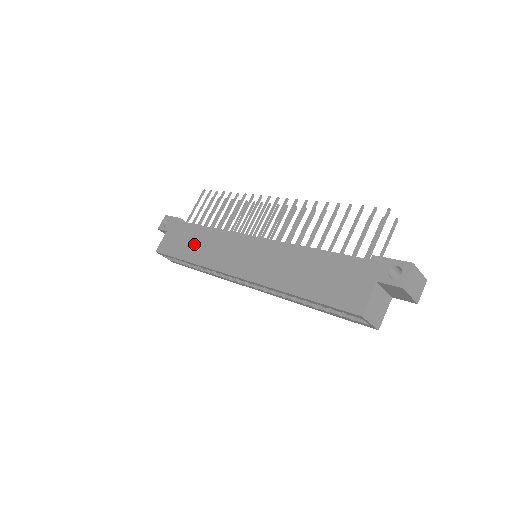
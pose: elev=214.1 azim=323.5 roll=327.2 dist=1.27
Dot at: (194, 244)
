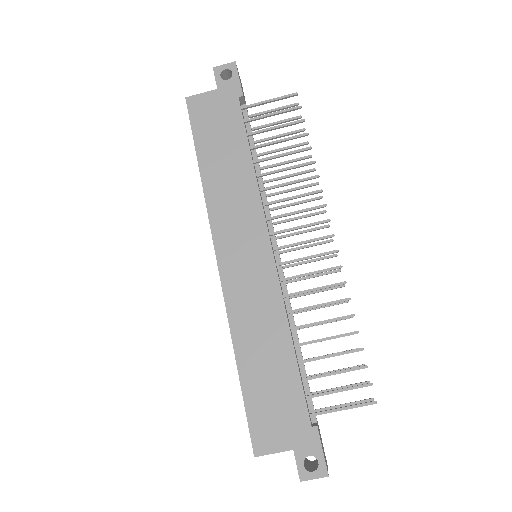
Dot at: (223, 159)
